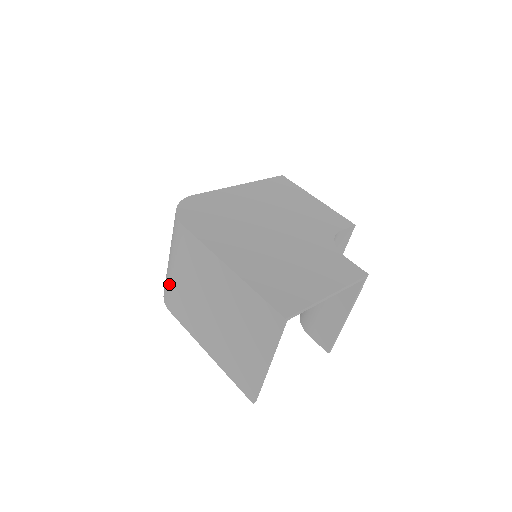
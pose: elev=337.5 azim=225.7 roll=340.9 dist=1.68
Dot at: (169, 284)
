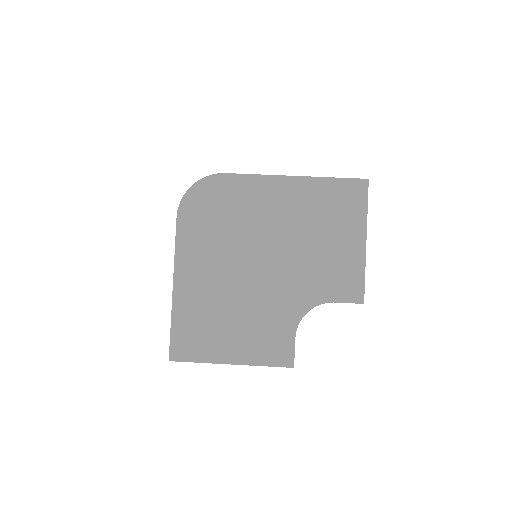
Dot at: occluded
